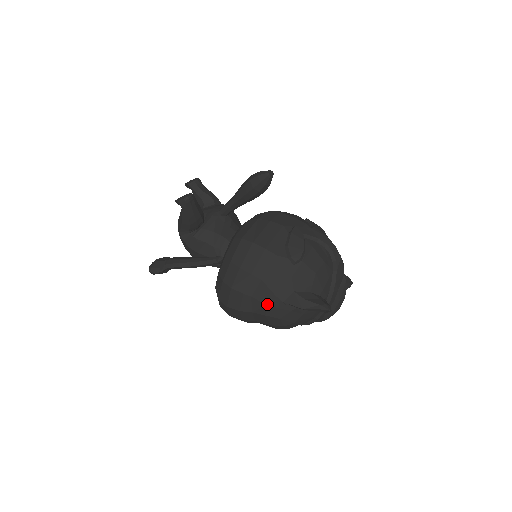
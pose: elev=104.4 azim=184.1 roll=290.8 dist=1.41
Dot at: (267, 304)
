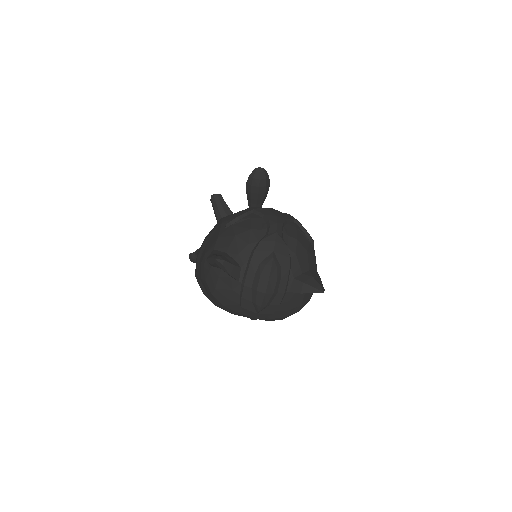
Dot at: (201, 264)
